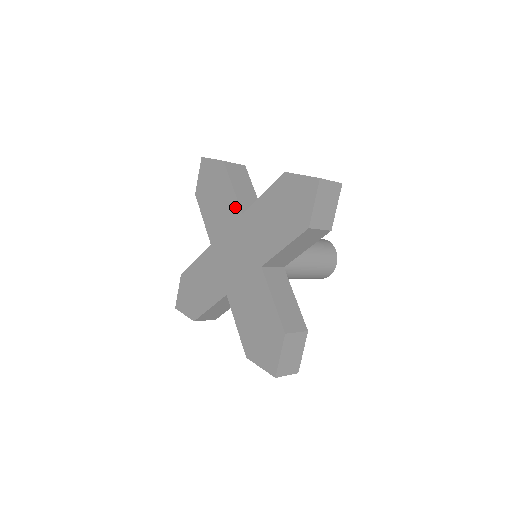
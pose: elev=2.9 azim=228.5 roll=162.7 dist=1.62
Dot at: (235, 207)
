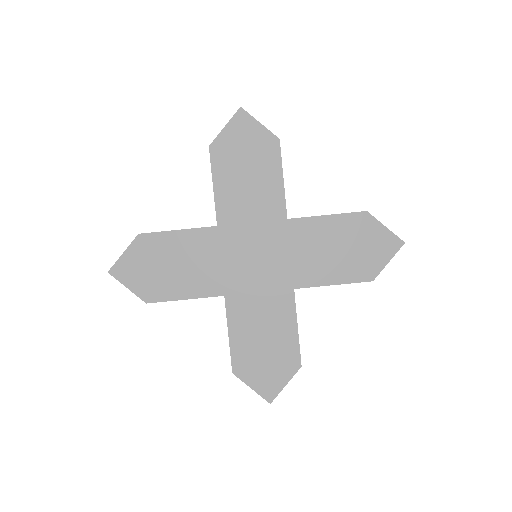
Dot at: (279, 205)
